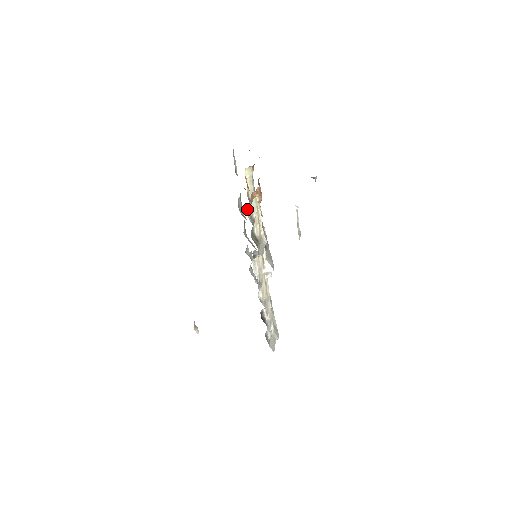
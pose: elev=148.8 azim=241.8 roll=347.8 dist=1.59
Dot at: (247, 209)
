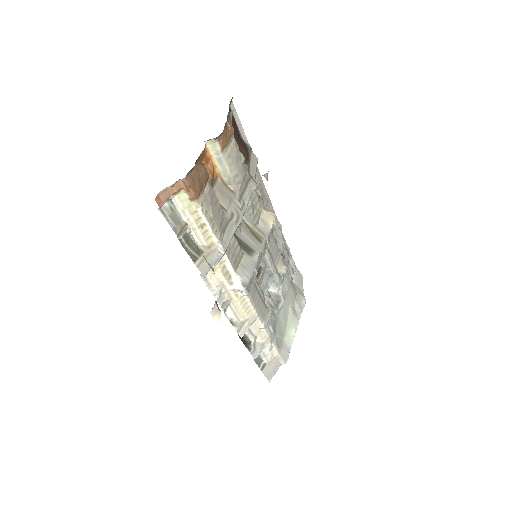
Dot at: (168, 209)
